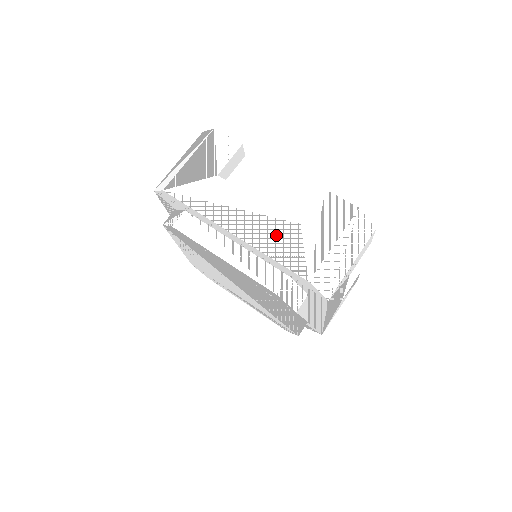
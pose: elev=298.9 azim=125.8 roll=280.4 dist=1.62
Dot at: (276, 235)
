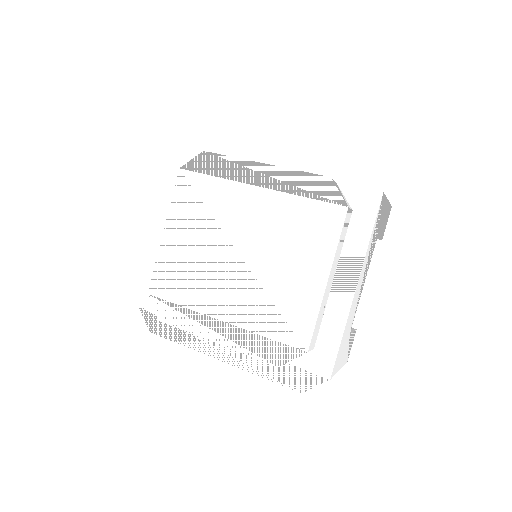
Dot at: occluded
